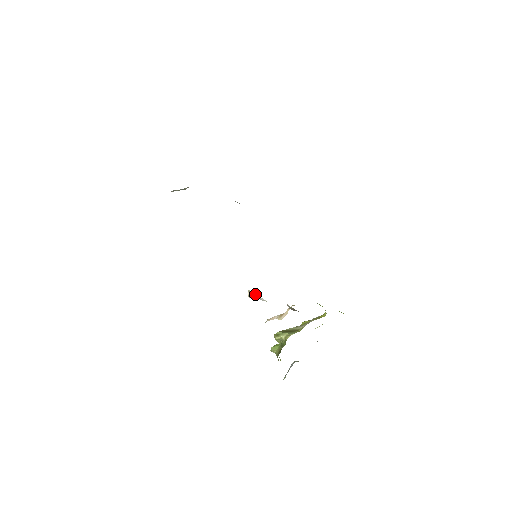
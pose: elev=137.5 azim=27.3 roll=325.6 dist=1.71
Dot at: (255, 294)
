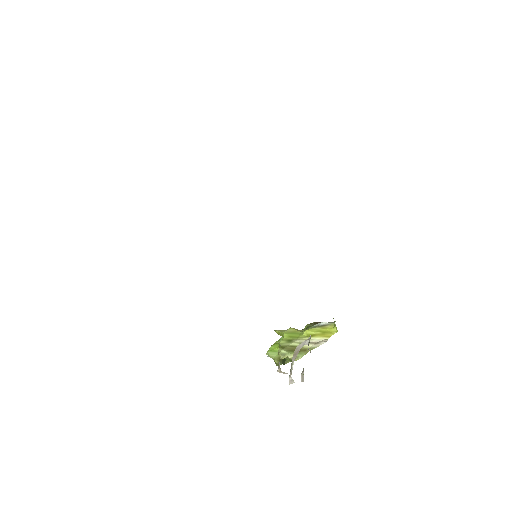
Dot at: occluded
